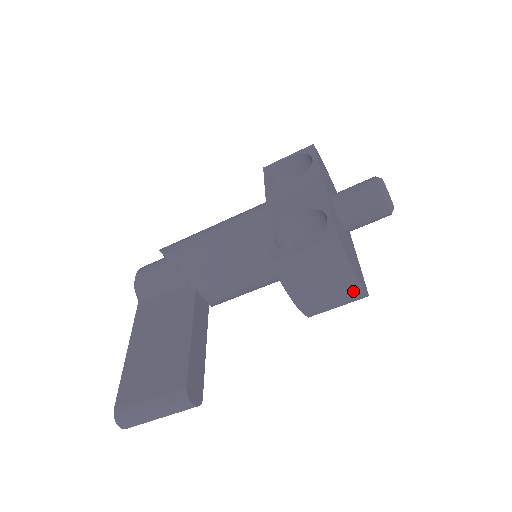
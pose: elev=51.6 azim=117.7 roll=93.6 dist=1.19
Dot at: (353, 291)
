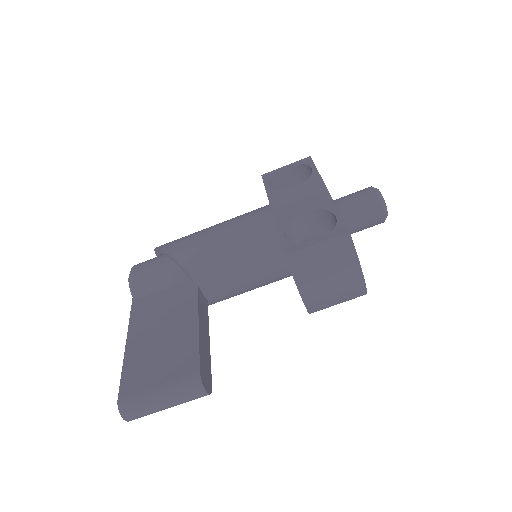
Dot at: (356, 287)
